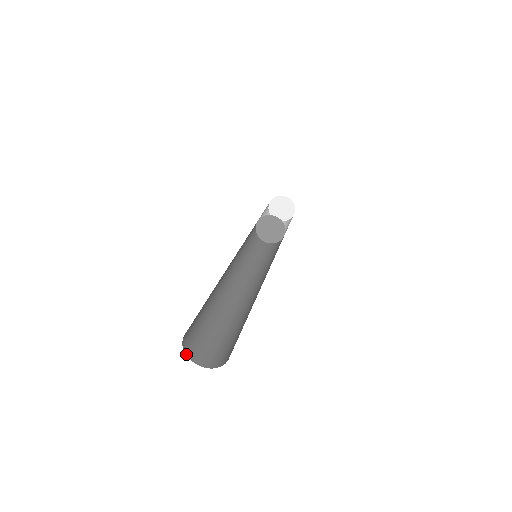
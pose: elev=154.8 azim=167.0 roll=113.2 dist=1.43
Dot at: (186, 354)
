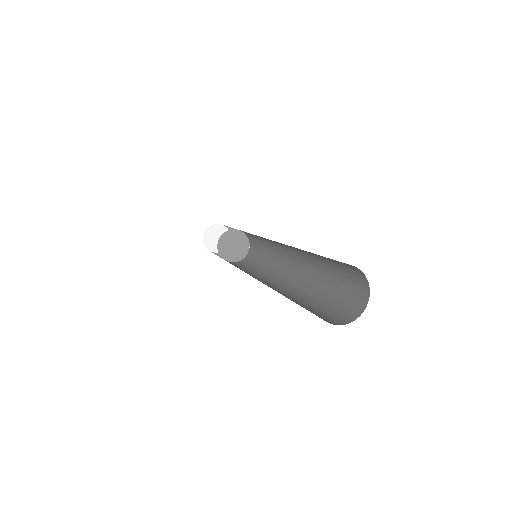
Dot at: occluded
